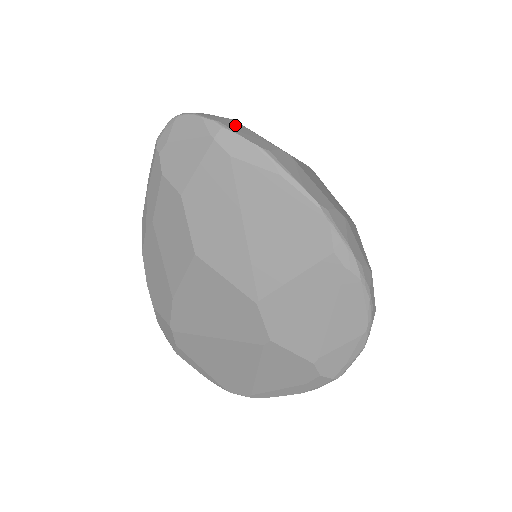
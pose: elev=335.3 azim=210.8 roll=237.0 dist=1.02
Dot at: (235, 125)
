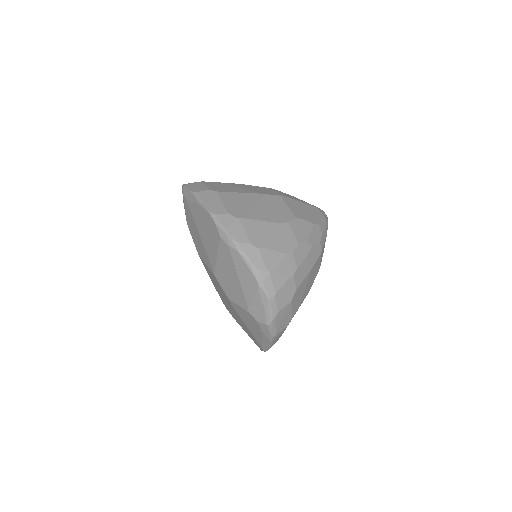
Dot at: (196, 184)
